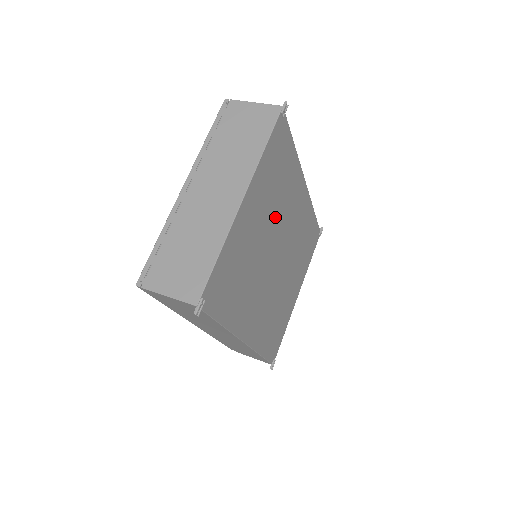
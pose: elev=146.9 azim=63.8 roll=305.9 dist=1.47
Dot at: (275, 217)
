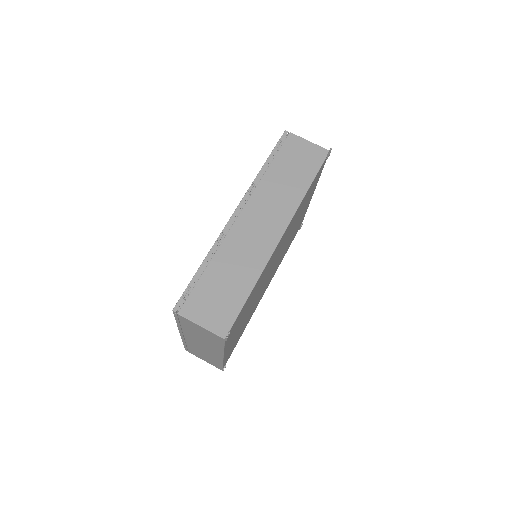
Dot at: (256, 294)
